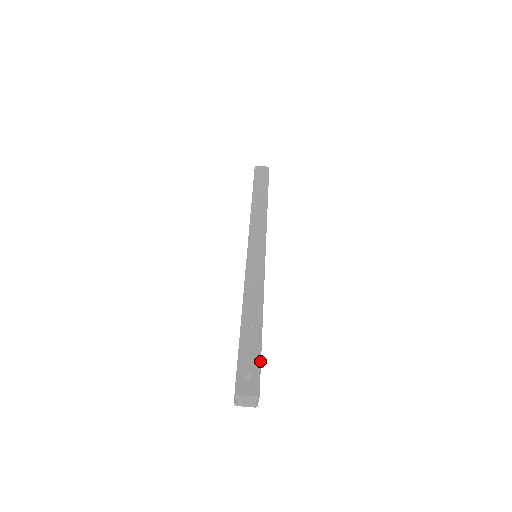
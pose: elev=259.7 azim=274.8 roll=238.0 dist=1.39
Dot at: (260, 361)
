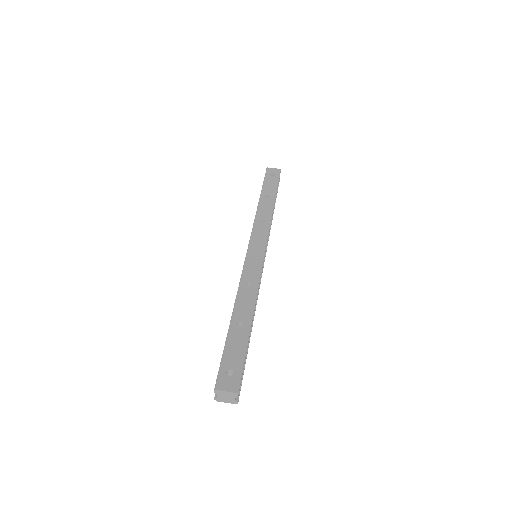
Dot at: (244, 359)
